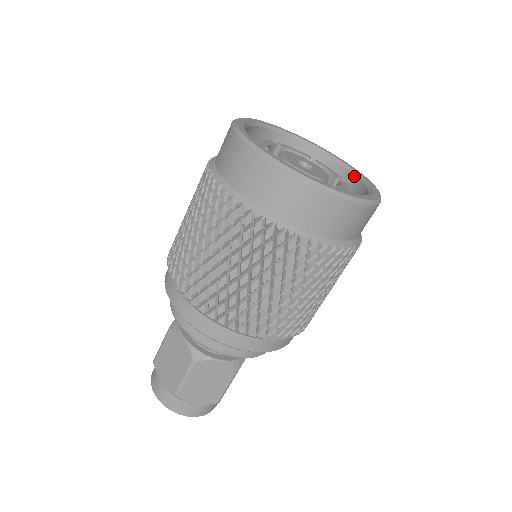
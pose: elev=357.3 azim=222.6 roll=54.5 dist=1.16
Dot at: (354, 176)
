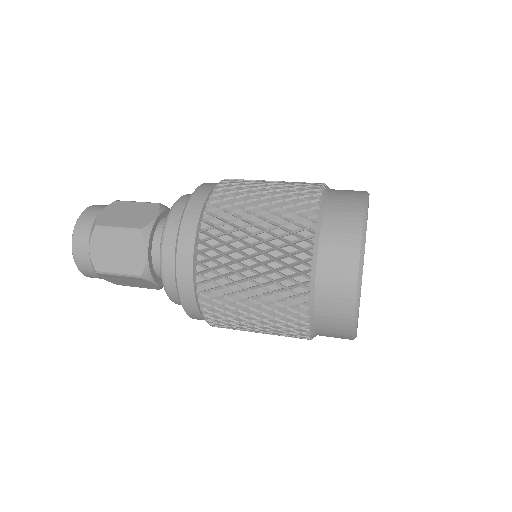
Dot at: occluded
